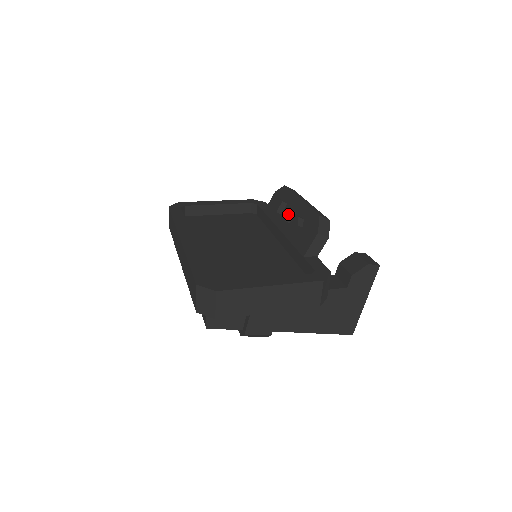
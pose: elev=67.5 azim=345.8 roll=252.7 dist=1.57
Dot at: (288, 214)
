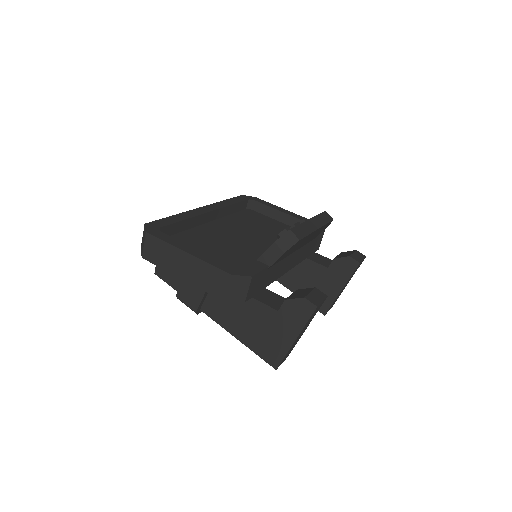
Dot at: (290, 227)
